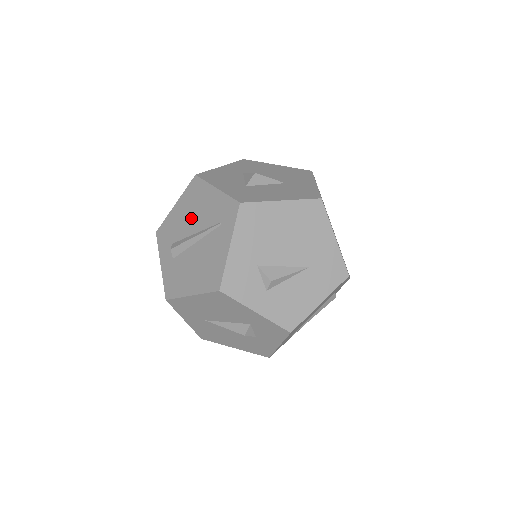
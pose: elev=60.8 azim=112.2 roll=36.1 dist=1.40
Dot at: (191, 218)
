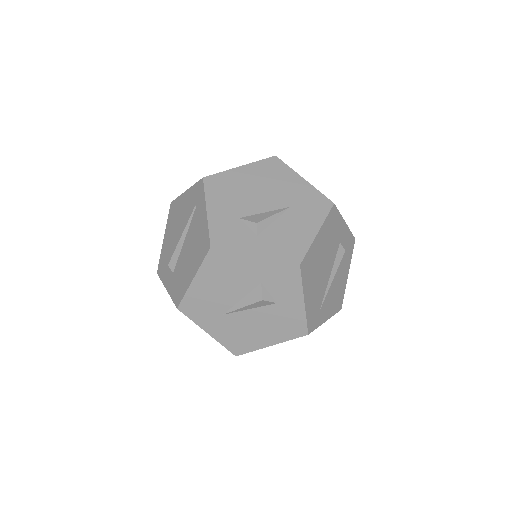
Dot at: (176, 230)
